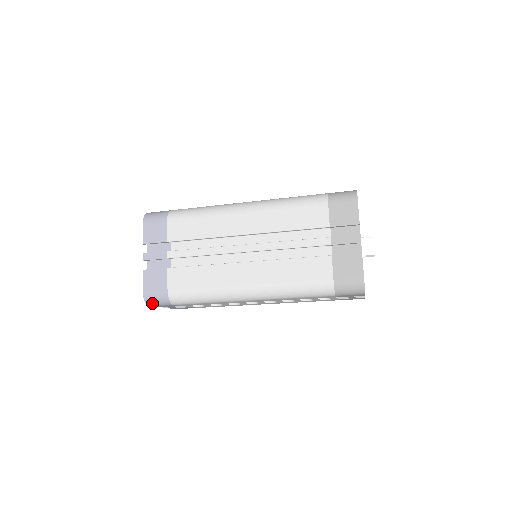
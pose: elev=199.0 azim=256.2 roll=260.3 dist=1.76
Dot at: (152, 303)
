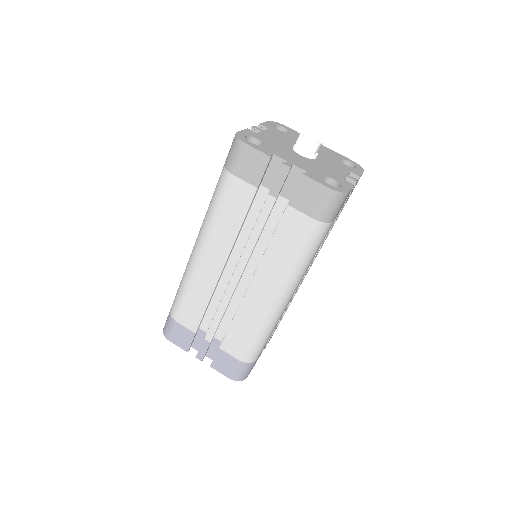
Dot at: (244, 376)
